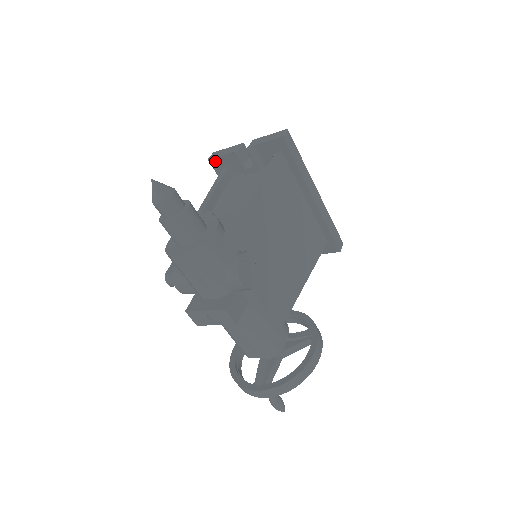
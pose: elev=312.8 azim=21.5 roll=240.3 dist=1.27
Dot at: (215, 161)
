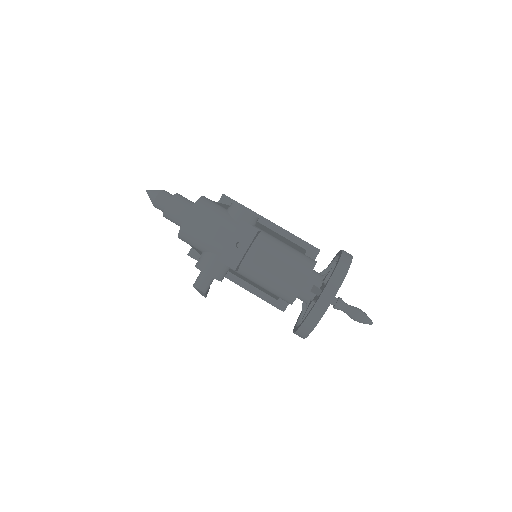
Dot at: (193, 252)
